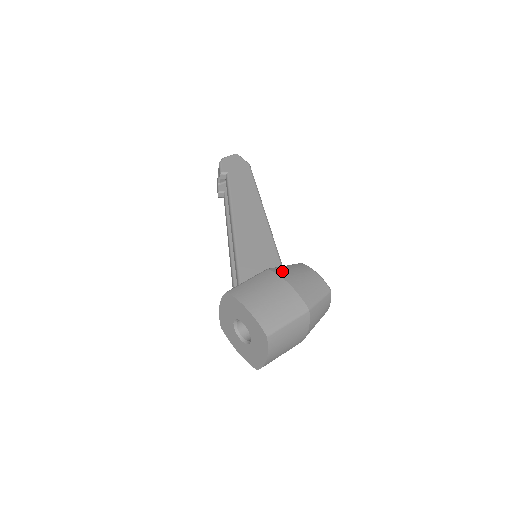
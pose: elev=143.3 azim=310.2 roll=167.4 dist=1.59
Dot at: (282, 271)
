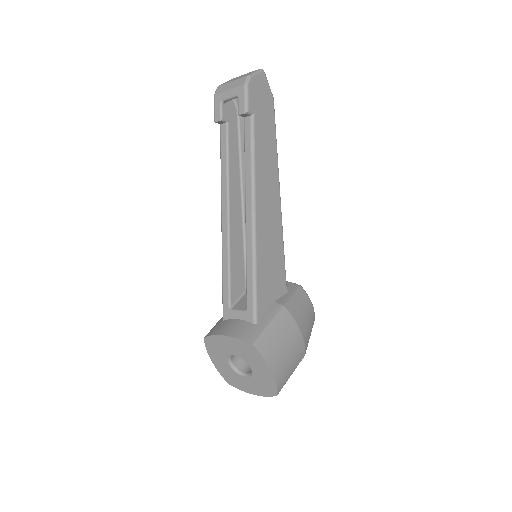
Dot at: (295, 311)
